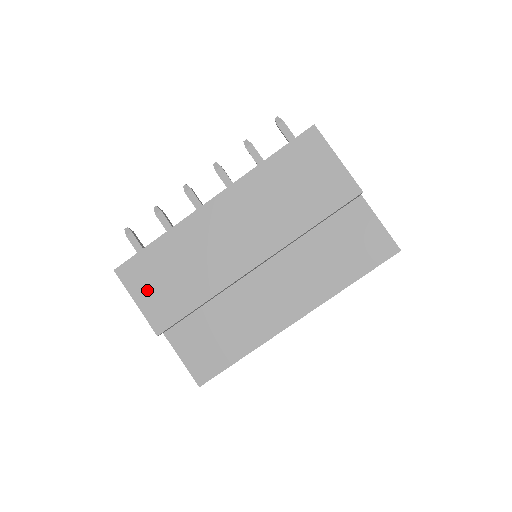
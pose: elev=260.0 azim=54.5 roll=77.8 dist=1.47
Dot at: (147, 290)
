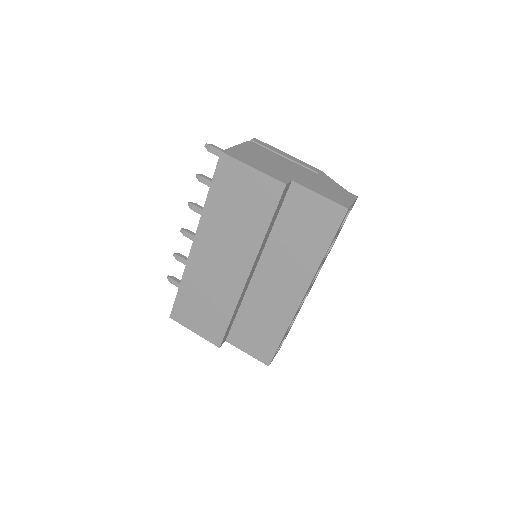
Dot at: (195, 322)
